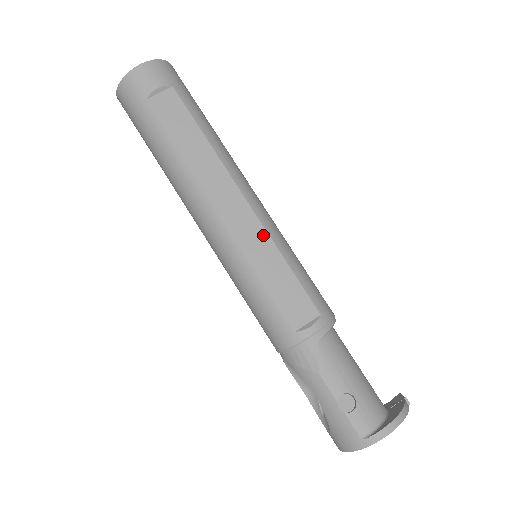
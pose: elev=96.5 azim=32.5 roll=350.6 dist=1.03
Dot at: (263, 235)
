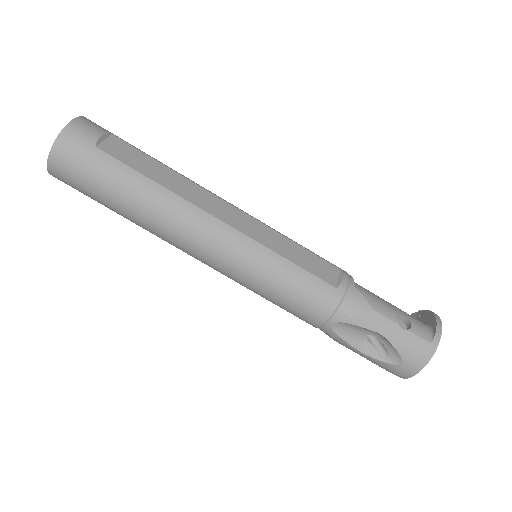
Dot at: (262, 226)
